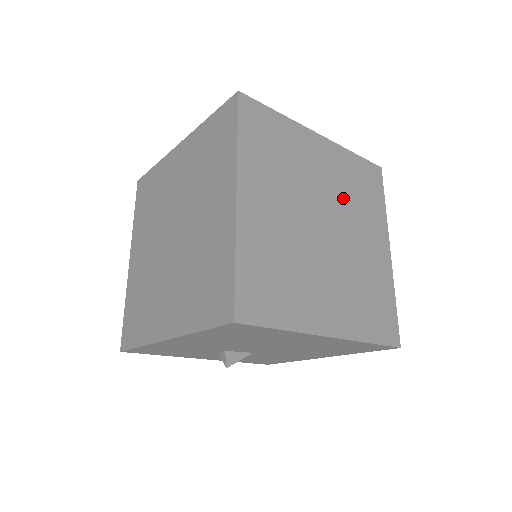
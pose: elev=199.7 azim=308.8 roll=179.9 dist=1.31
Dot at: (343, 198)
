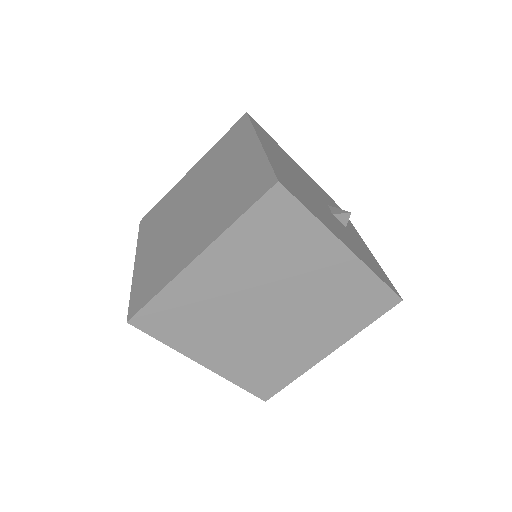
Dot at: occluded
